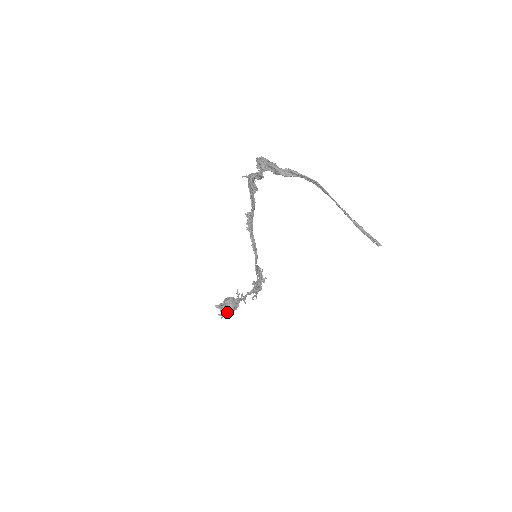
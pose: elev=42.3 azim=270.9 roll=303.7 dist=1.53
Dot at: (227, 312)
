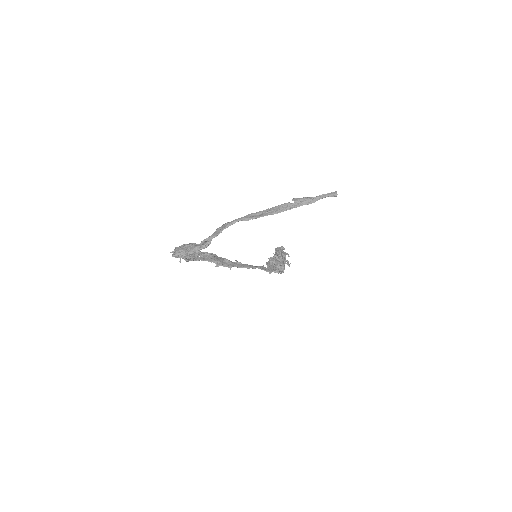
Dot at: (282, 272)
